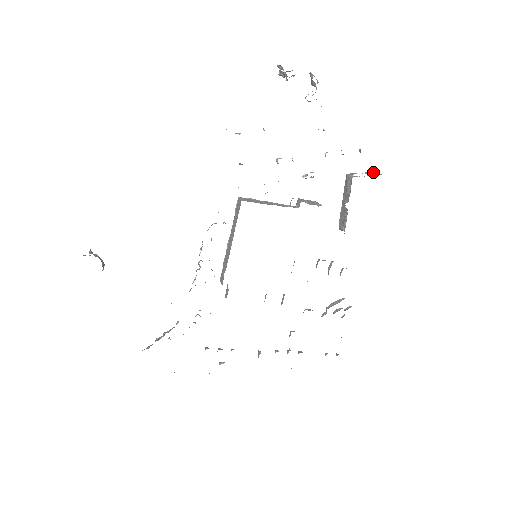
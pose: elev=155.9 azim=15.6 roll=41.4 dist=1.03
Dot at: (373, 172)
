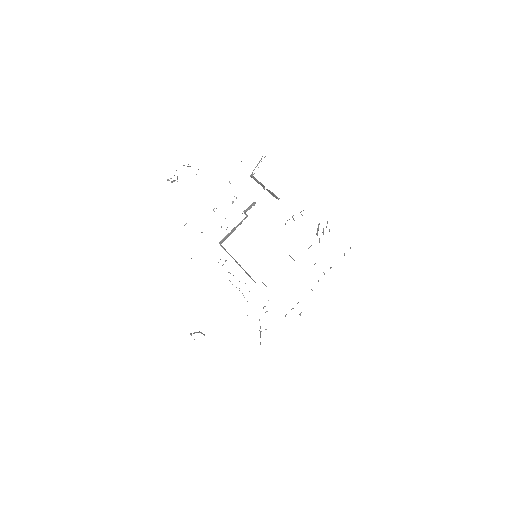
Dot at: occluded
